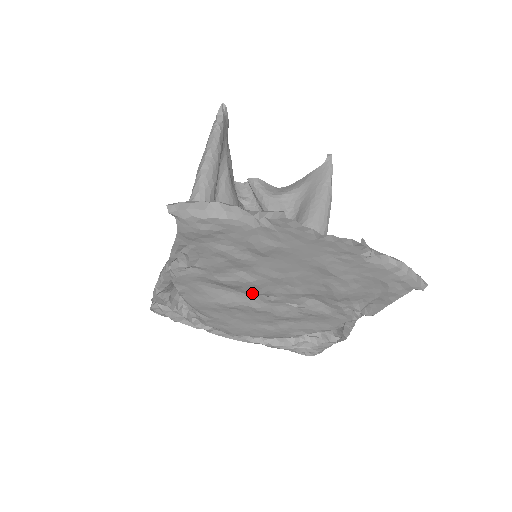
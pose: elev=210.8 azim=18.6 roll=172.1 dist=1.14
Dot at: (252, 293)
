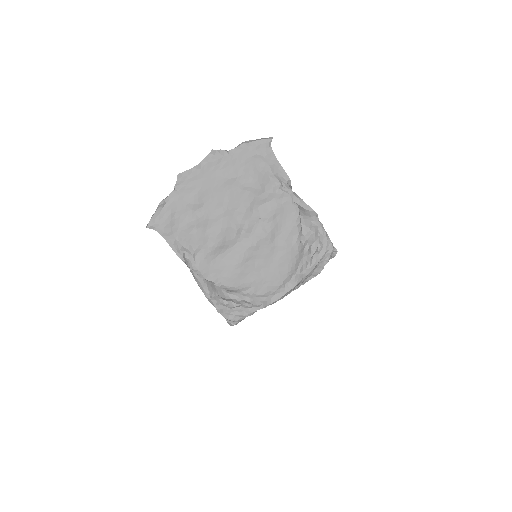
Dot at: (236, 238)
